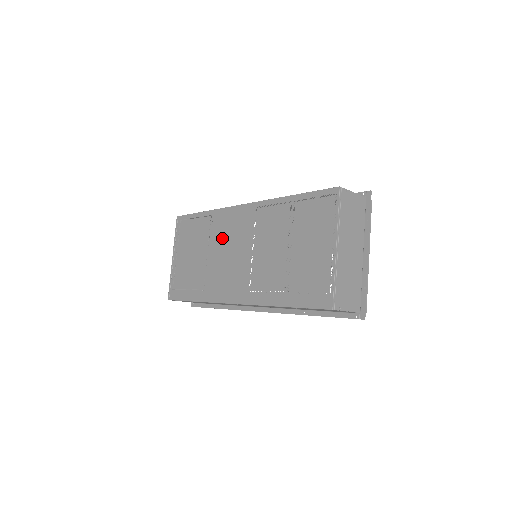
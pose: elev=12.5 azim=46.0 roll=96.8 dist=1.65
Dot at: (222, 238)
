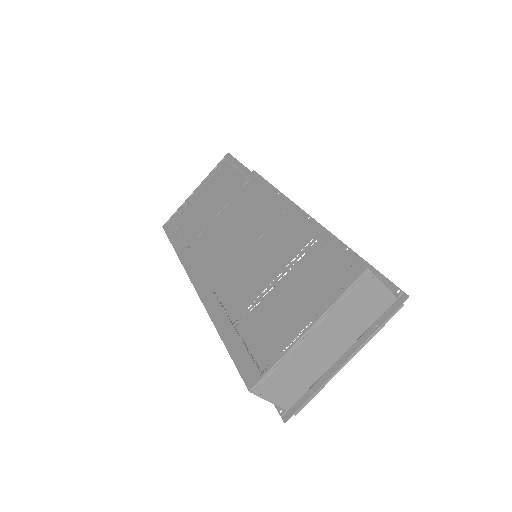
Dot at: (238, 212)
